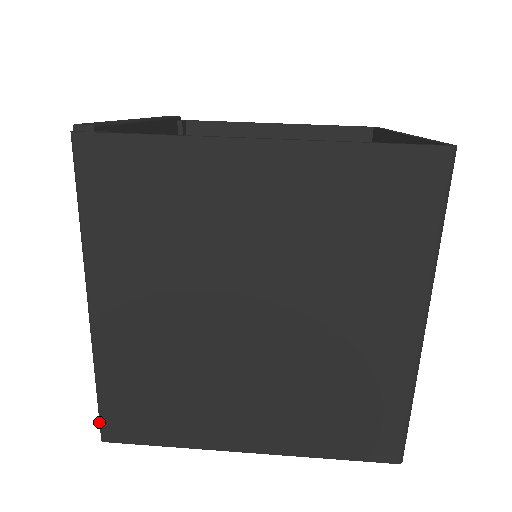
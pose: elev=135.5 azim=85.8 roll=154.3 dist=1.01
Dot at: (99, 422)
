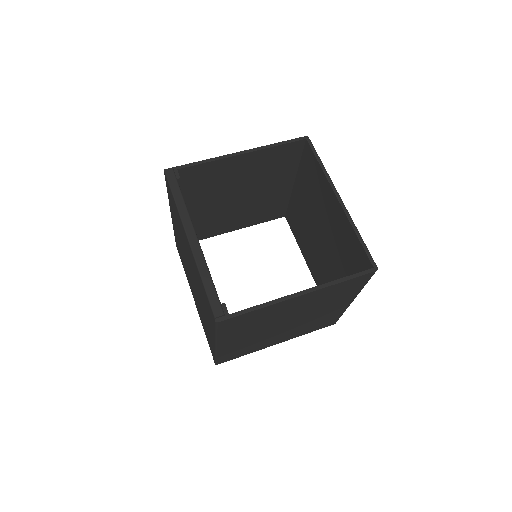
Dot at: (215, 362)
